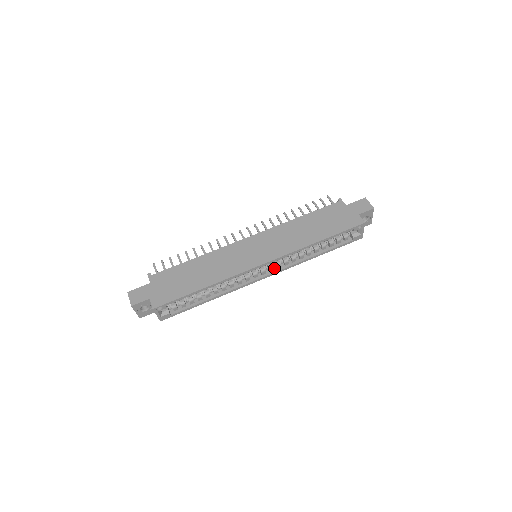
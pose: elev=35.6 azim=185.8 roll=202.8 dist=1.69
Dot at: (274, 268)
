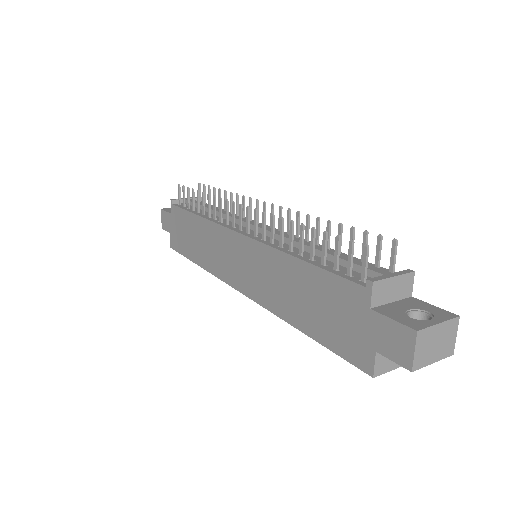
Dot at: occluded
